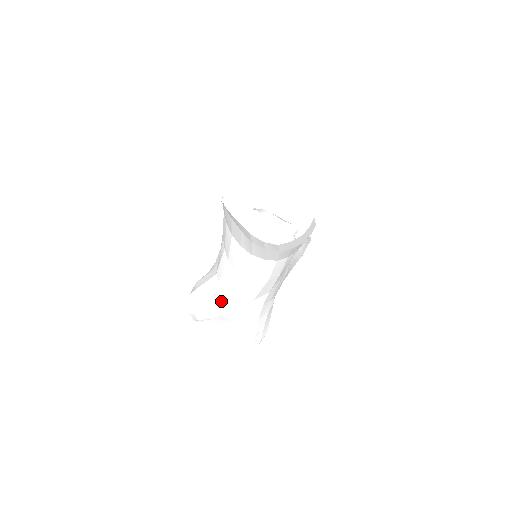
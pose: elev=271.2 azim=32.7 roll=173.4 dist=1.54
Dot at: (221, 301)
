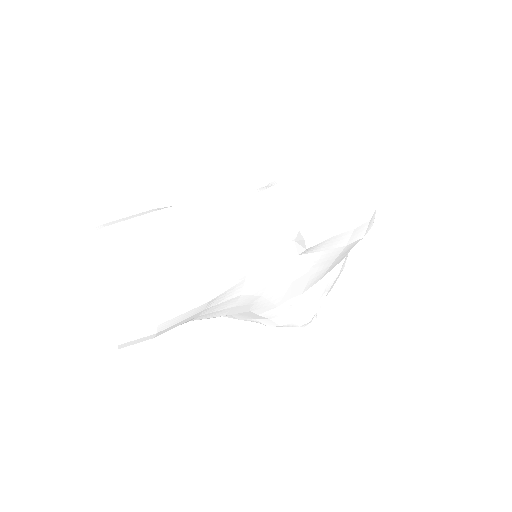
Dot at: occluded
